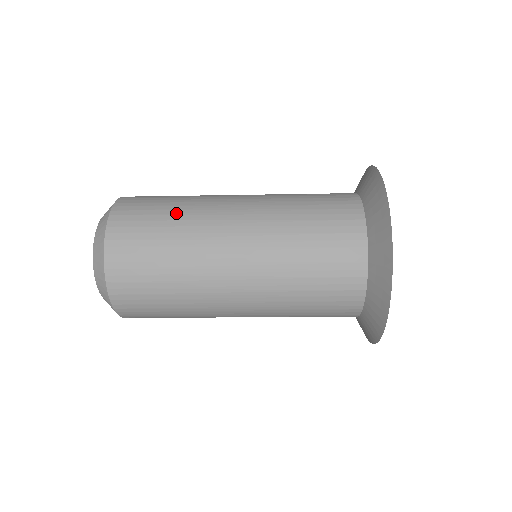
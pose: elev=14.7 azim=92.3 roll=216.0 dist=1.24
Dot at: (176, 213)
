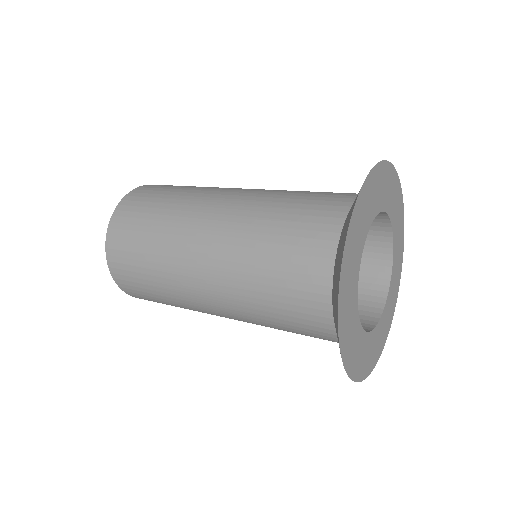
Dot at: (177, 194)
